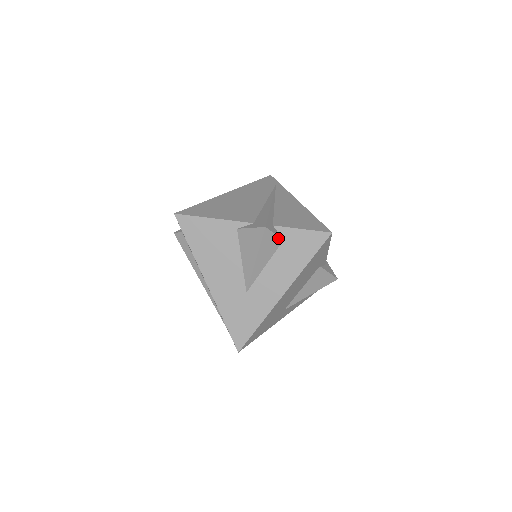
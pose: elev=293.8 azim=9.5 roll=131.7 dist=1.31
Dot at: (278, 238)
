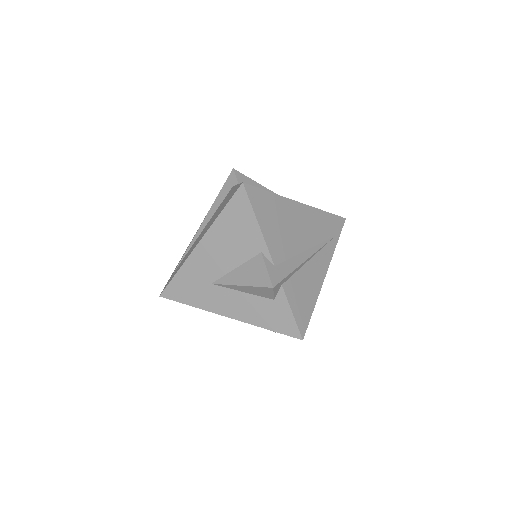
Dot at: (272, 296)
